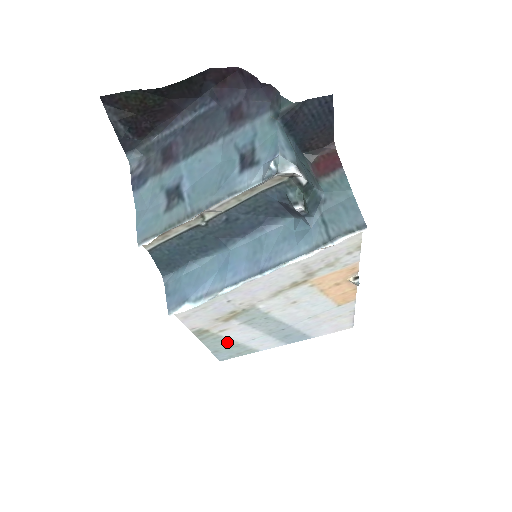
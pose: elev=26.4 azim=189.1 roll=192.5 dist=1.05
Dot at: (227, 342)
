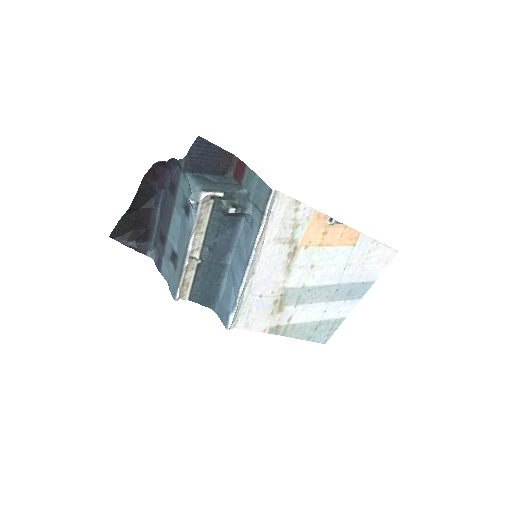
Dot at: (307, 326)
